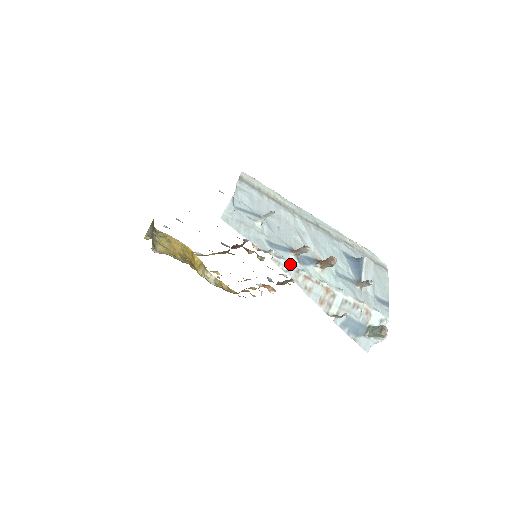
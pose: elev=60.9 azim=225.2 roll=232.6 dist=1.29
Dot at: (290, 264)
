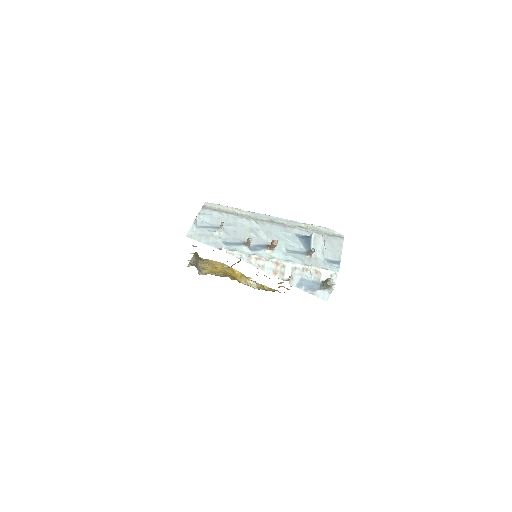
Dot at: (242, 253)
